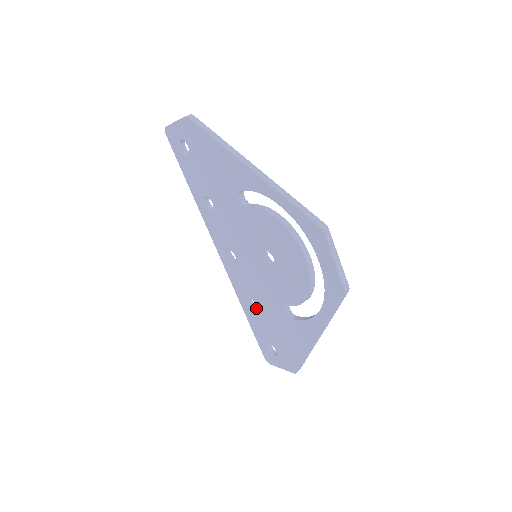
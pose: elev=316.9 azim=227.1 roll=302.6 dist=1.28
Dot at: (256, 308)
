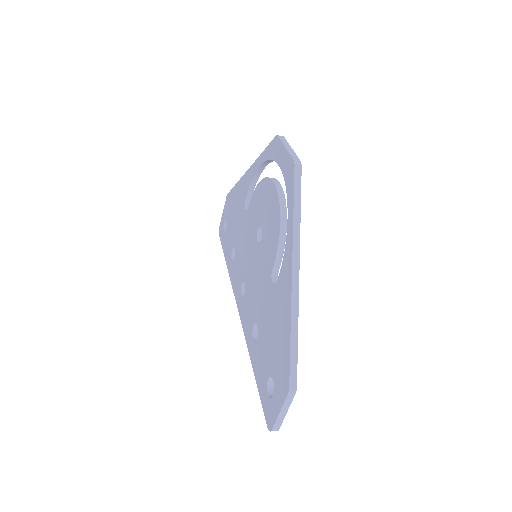
Dot at: occluded
